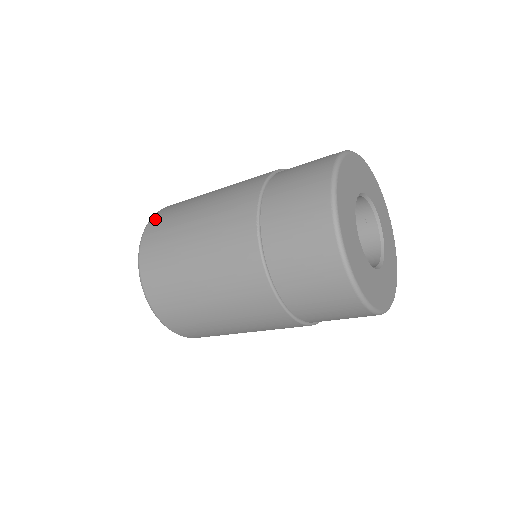
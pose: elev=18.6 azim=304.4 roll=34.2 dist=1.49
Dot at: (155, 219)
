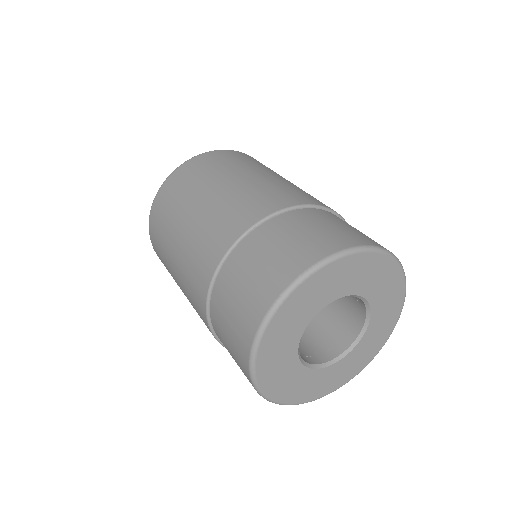
Dot at: (152, 217)
